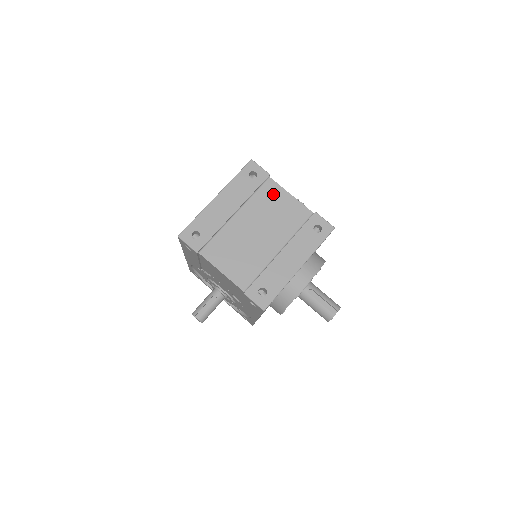
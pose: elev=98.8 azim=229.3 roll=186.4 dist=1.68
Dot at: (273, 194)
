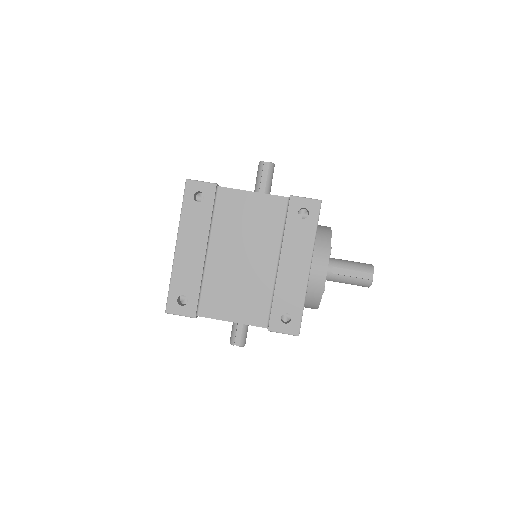
Dot at: (233, 204)
